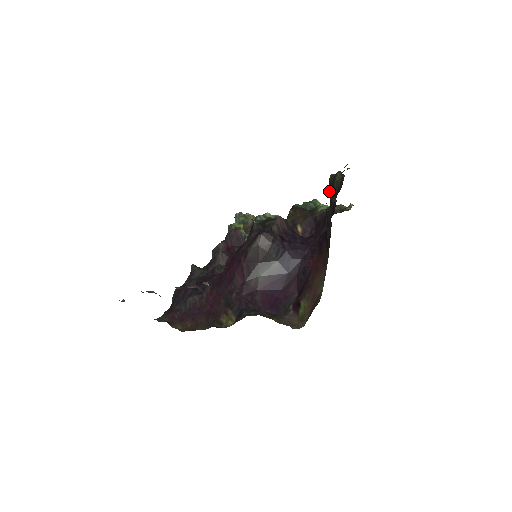
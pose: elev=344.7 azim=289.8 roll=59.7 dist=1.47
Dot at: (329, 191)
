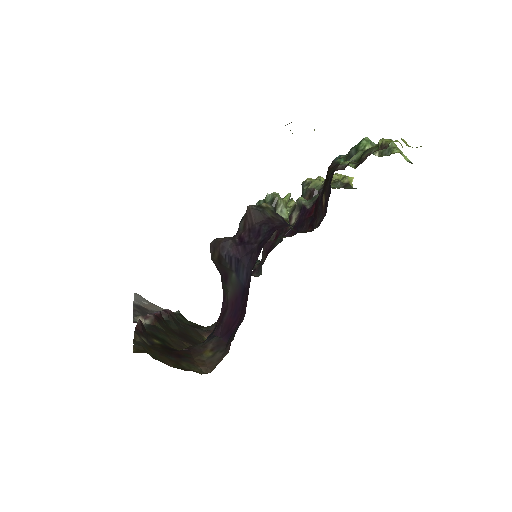
Dot at: occluded
